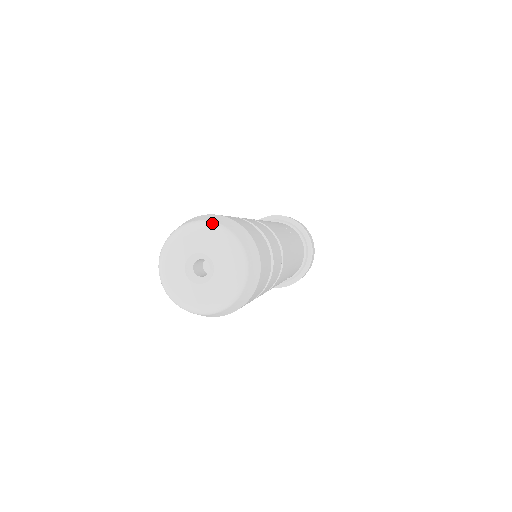
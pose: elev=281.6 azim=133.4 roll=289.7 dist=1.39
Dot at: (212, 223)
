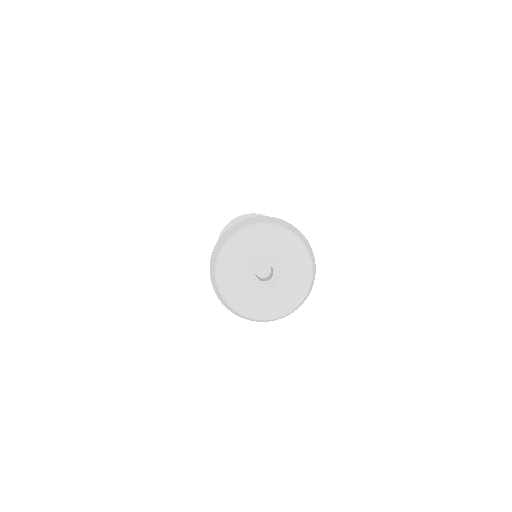
Dot at: (239, 232)
